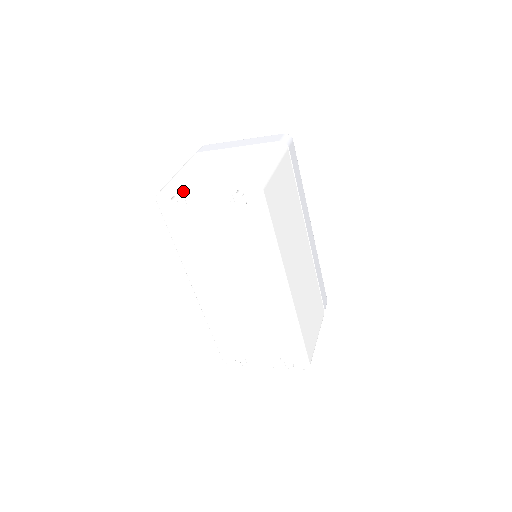
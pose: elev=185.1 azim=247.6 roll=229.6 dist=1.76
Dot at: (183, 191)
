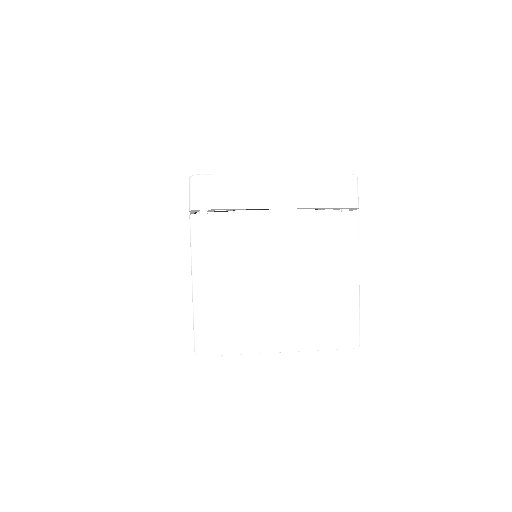
Dot at: occluded
